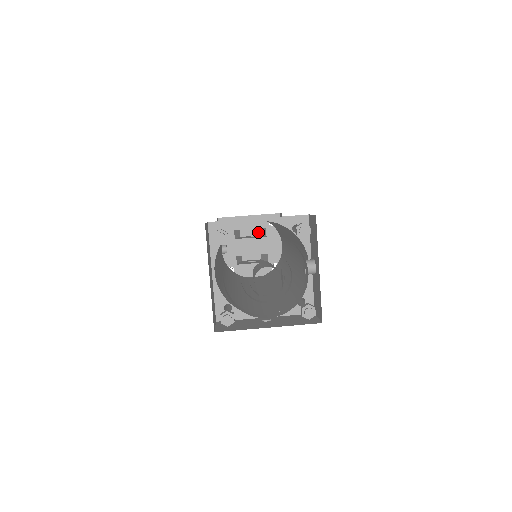
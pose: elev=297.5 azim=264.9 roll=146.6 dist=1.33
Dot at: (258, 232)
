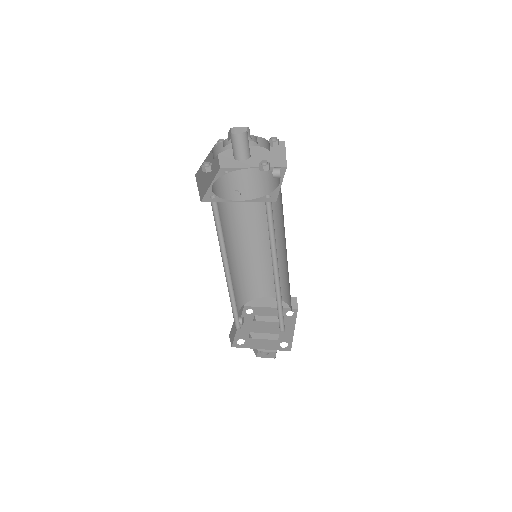
Dot at: occluded
